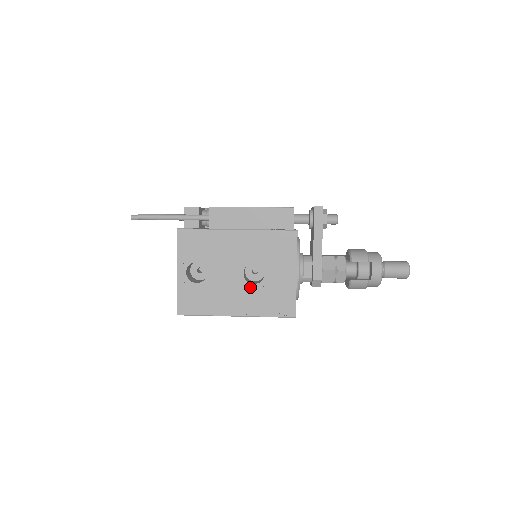
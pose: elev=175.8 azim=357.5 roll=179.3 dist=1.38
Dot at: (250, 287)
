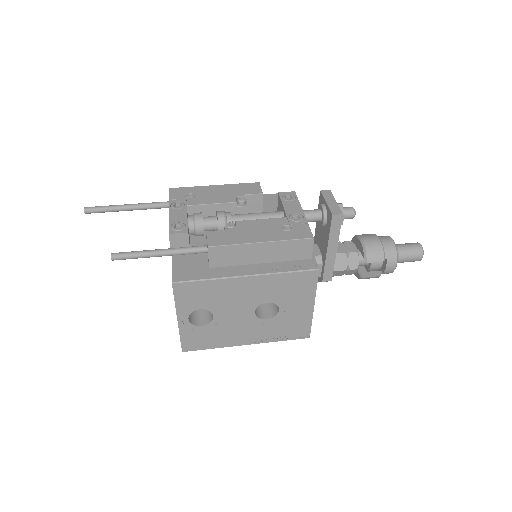
Dot at: (262, 322)
